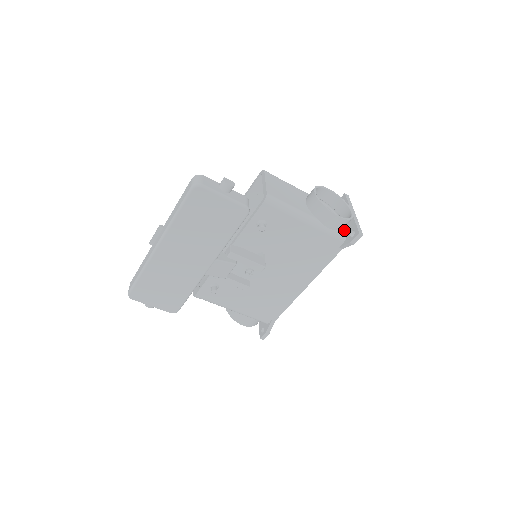
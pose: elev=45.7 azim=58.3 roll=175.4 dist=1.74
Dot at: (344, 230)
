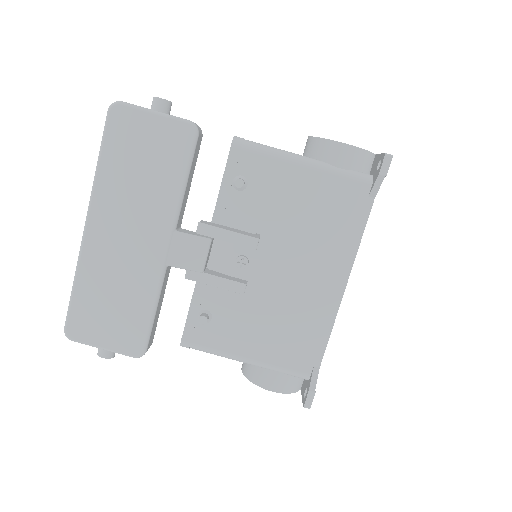
Dot at: occluded
